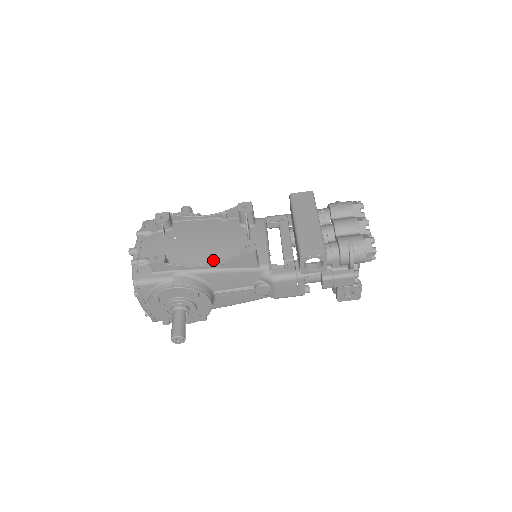
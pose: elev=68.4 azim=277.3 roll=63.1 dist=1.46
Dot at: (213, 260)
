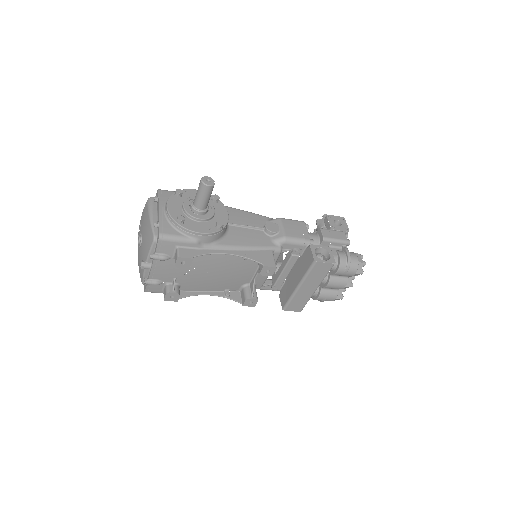
Dot at: (218, 288)
